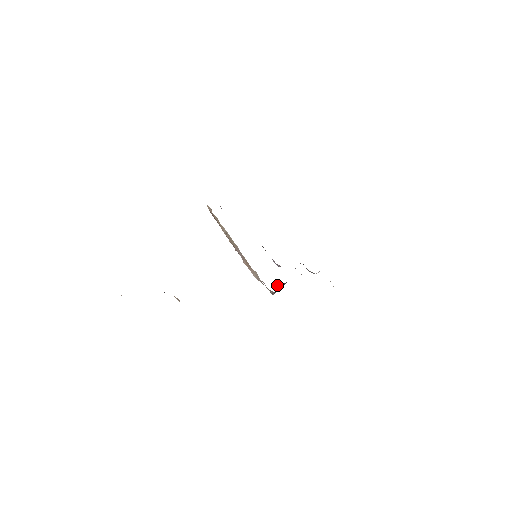
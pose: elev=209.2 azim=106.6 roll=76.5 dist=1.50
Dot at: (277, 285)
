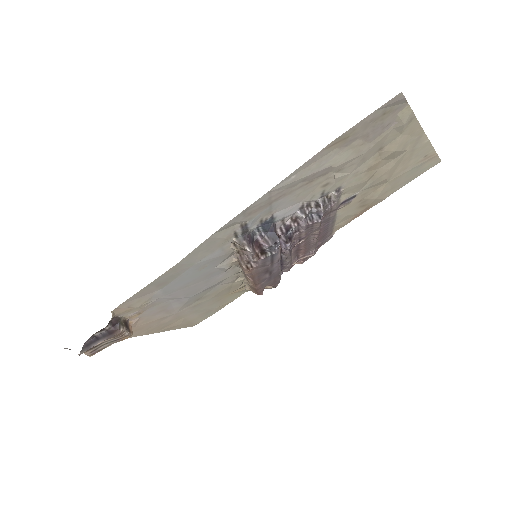
Dot at: (264, 245)
